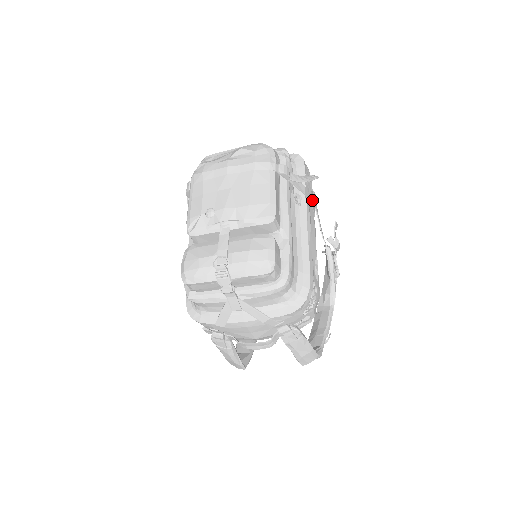
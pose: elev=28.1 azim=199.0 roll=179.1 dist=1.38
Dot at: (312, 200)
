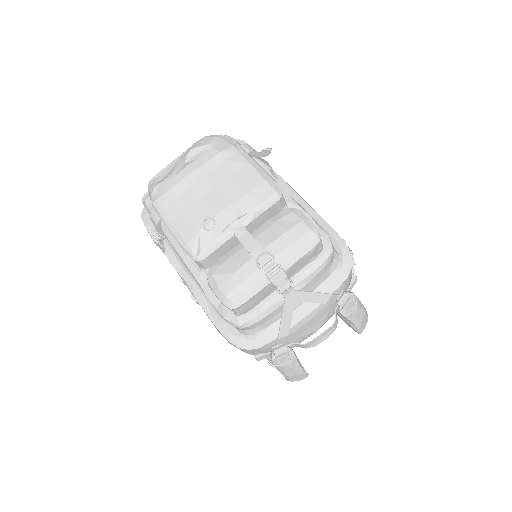
Dot at: occluded
